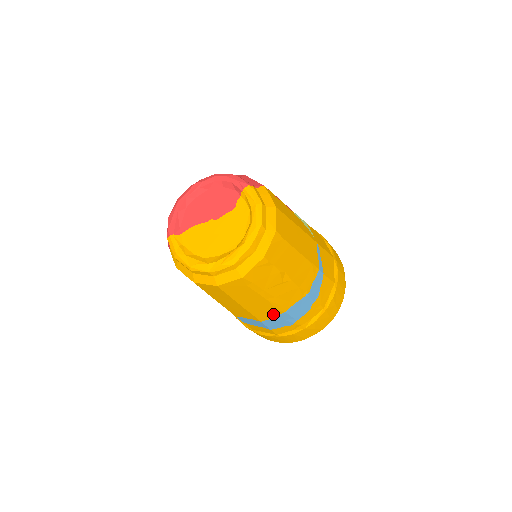
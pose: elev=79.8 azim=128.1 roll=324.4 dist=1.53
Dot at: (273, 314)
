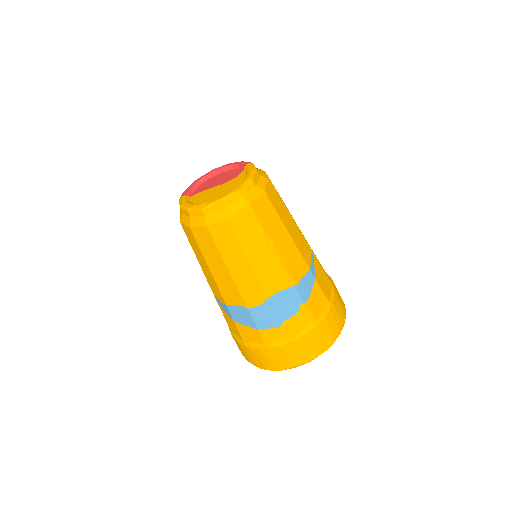
Dot at: (259, 297)
